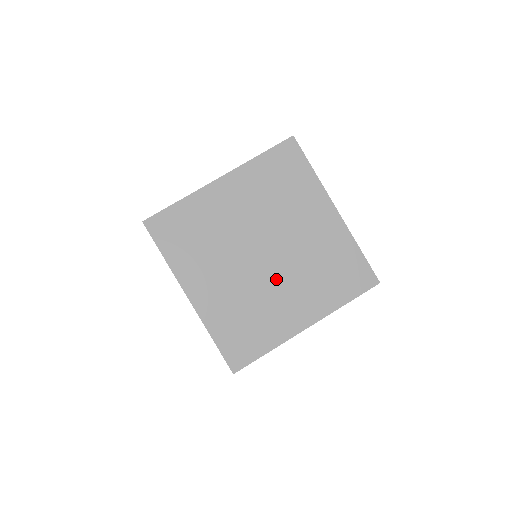
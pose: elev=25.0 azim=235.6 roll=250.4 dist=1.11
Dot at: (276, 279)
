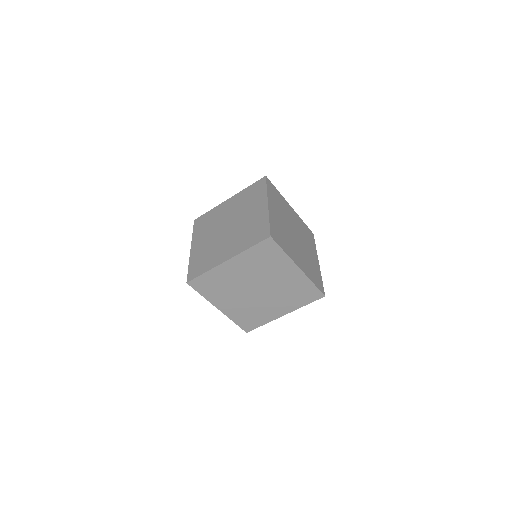
Dot at: (265, 299)
